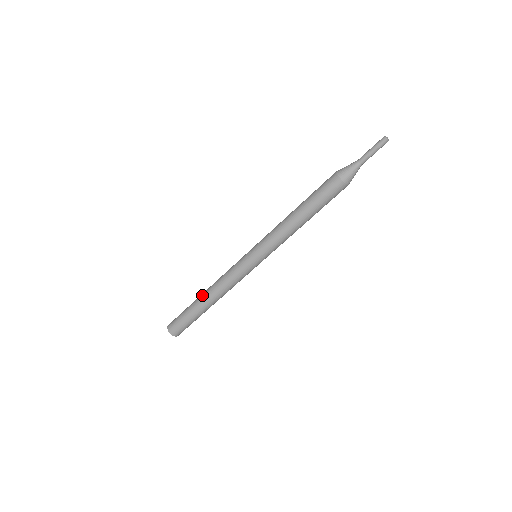
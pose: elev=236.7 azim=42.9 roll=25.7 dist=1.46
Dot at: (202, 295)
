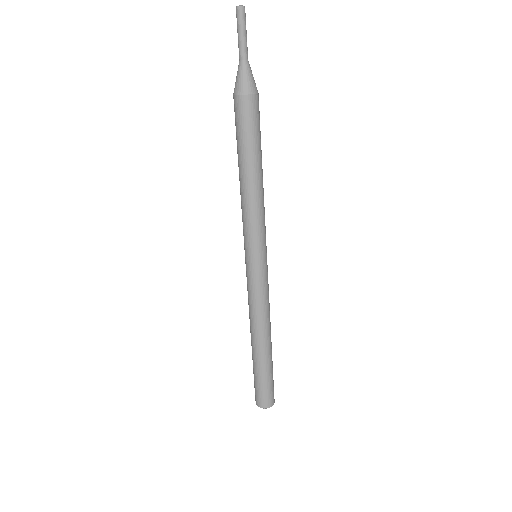
Dot at: (251, 340)
